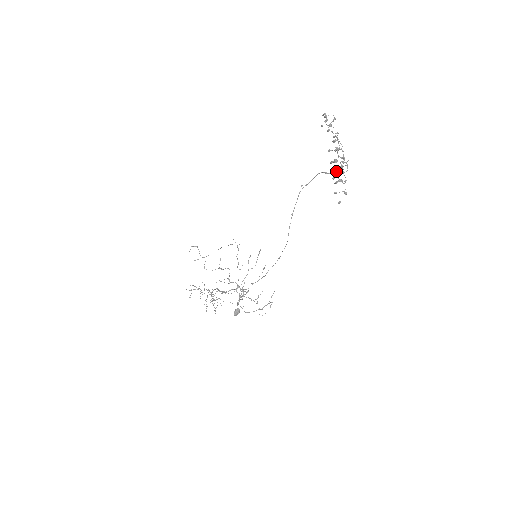
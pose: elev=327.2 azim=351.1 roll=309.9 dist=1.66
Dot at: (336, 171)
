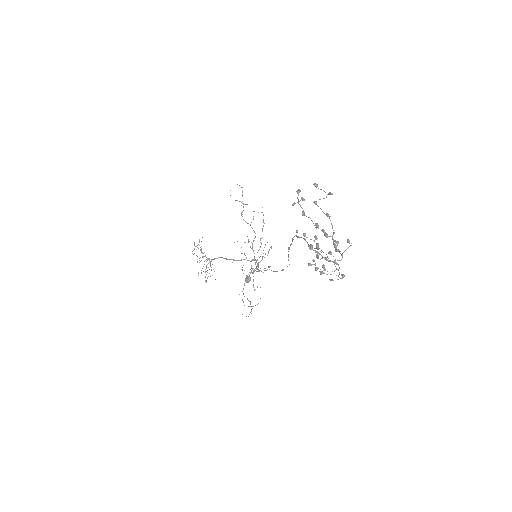
Dot at: (318, 257)
